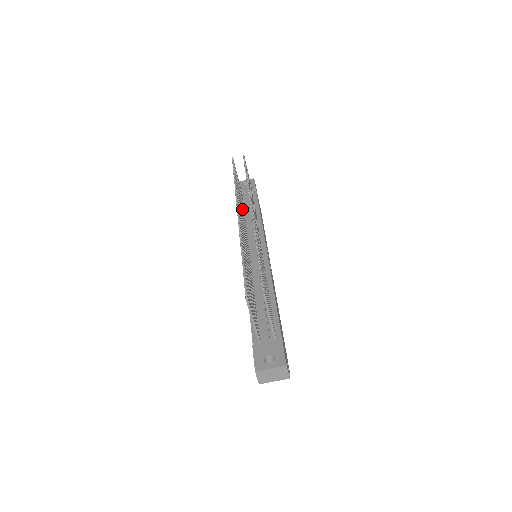
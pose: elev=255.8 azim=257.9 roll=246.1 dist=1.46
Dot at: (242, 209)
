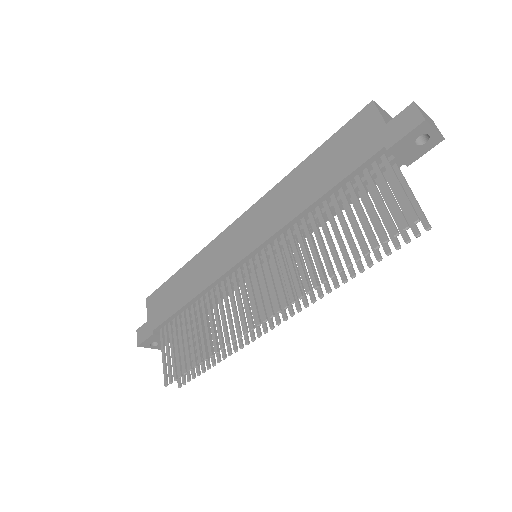
Dot at: (316, 235)
